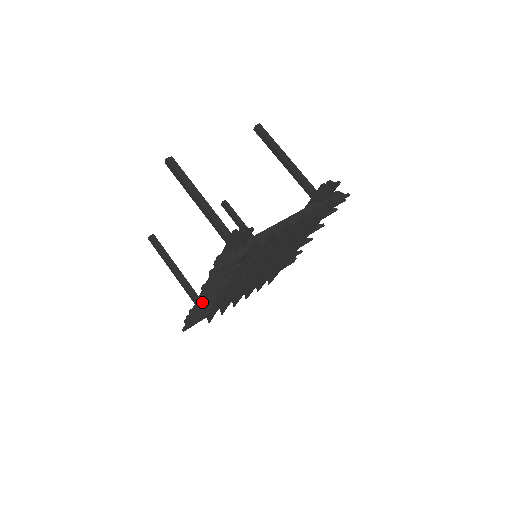
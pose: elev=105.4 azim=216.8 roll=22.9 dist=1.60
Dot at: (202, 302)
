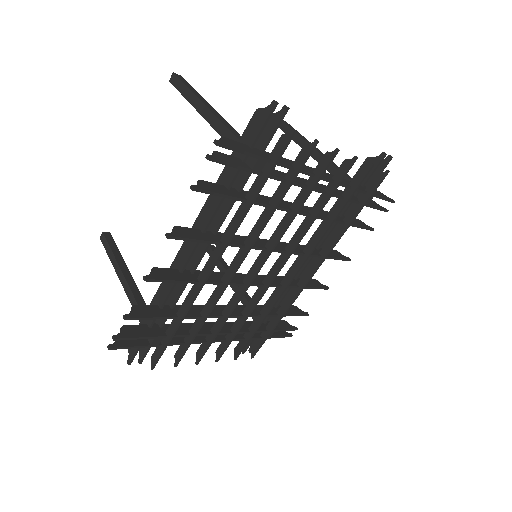
Dot at: (162, 275)
